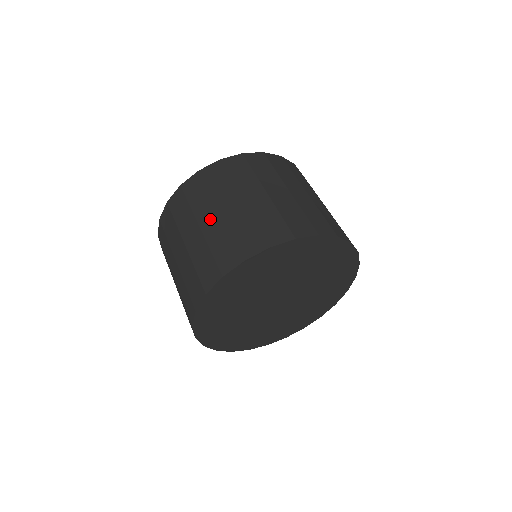
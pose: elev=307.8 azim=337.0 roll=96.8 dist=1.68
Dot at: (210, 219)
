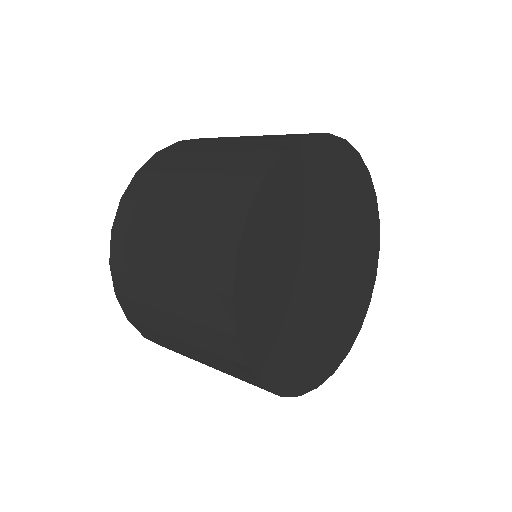
Dot at: occluded
